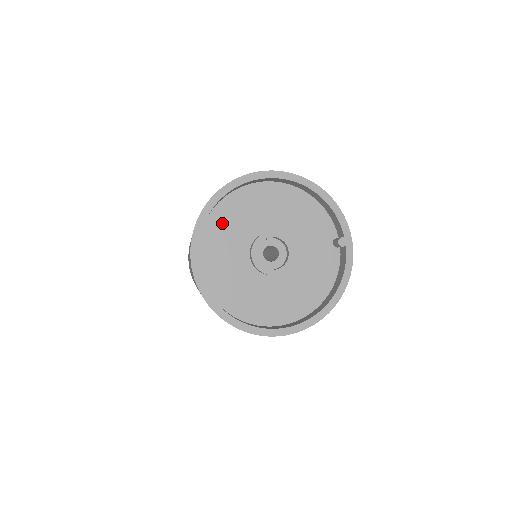
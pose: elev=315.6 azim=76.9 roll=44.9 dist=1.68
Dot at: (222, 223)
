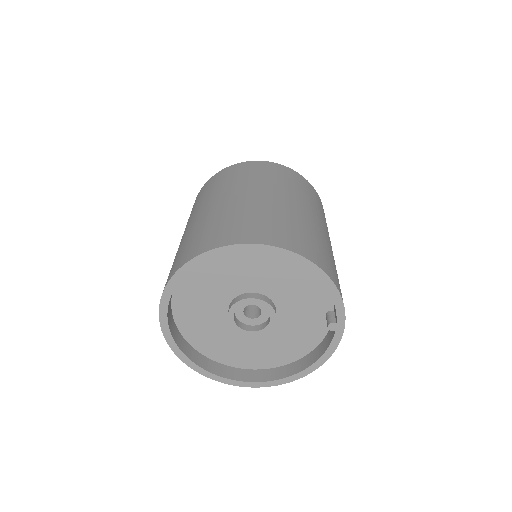
Dot at: (202, 275)
